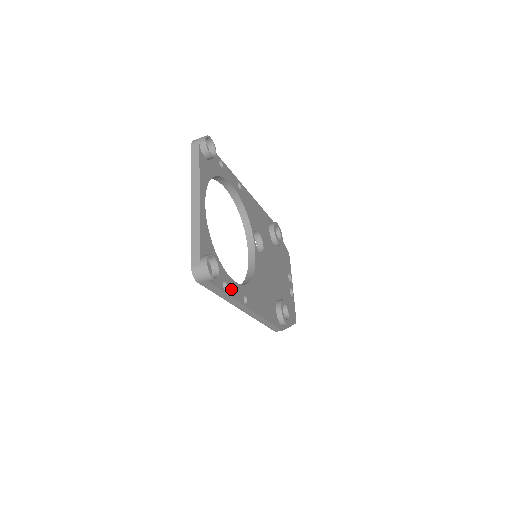
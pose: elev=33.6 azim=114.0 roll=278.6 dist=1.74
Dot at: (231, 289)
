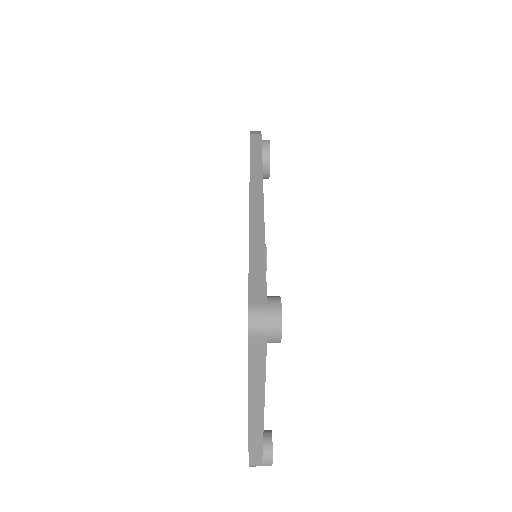
Dot at: occluded
